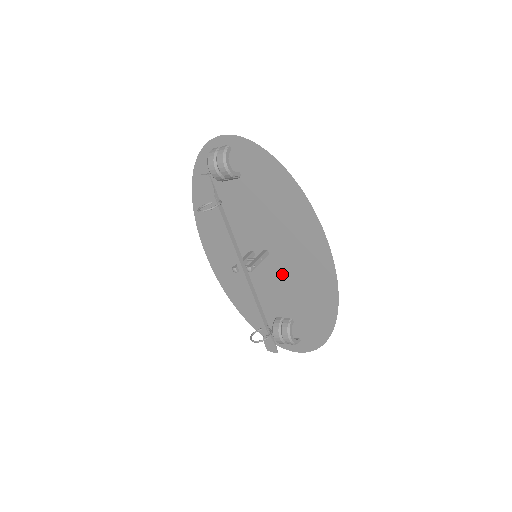
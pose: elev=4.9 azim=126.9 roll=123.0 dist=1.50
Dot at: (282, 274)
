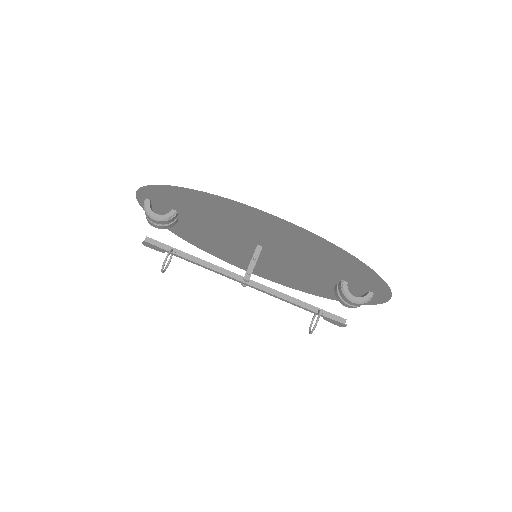
Dot at: (288, 254)
